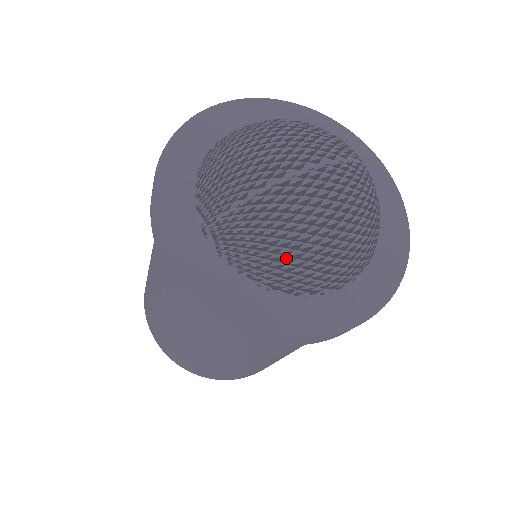
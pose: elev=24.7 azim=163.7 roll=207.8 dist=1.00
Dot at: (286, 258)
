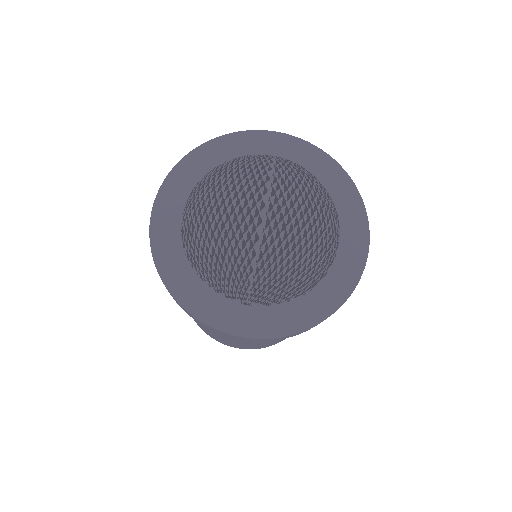
Dot at: (306, 270)
